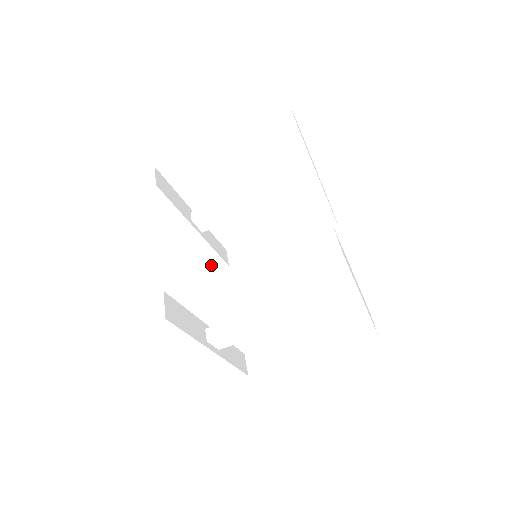
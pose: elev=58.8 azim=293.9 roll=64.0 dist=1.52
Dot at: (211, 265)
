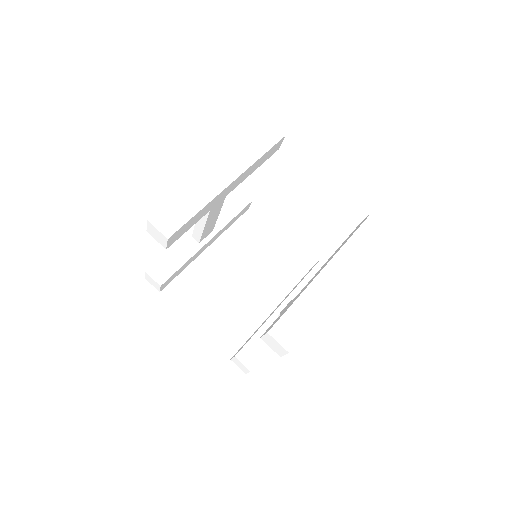
Dot at: (242, 213)
